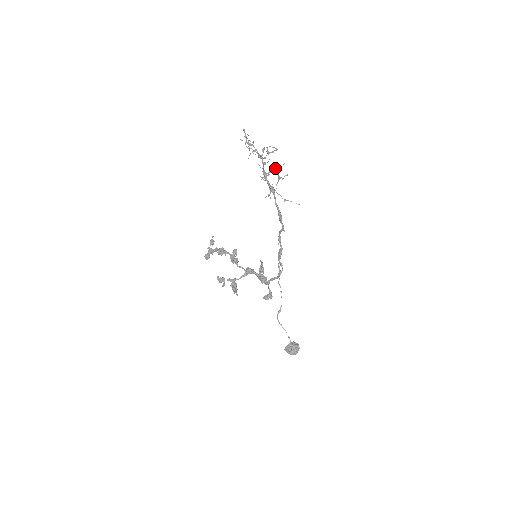
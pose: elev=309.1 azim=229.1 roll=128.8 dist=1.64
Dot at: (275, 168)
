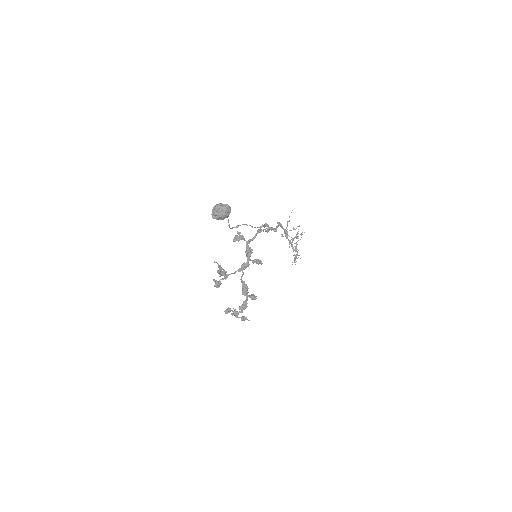
Dot at: occluded
